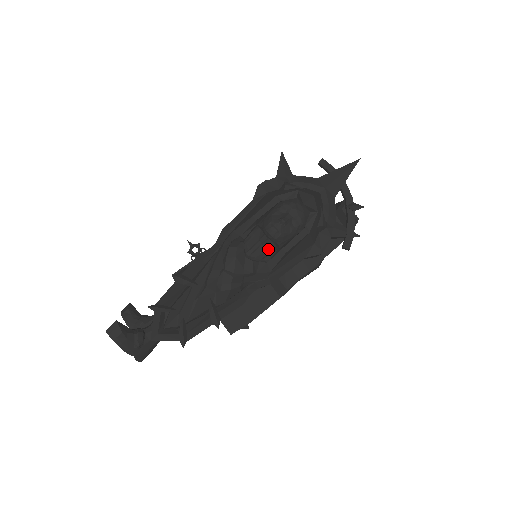
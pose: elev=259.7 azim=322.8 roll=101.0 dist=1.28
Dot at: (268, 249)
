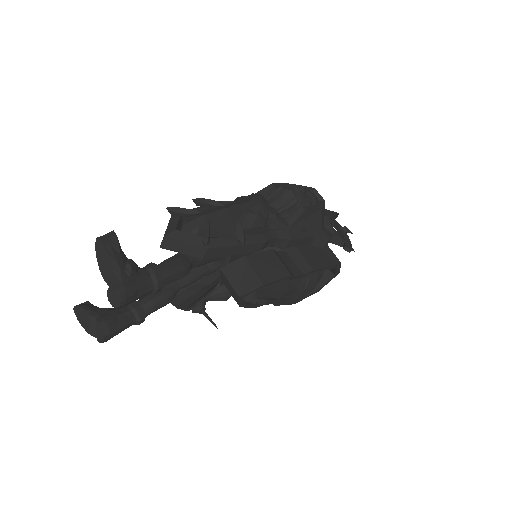
Dot at: (289, 203)
